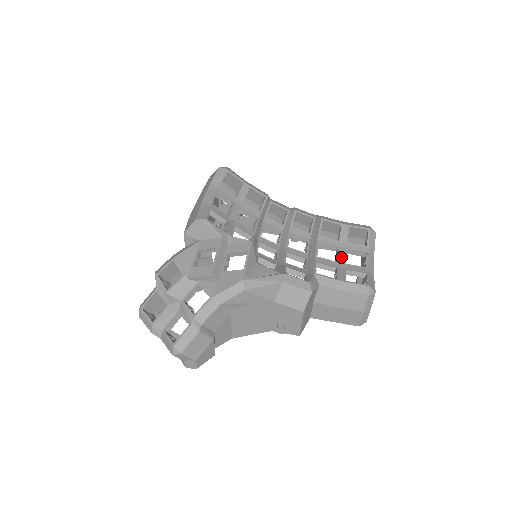
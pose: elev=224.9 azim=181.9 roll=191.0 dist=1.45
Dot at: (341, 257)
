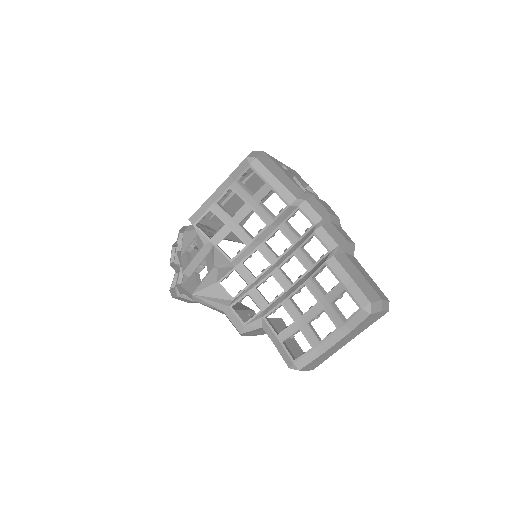
Dot at: (310, 314)
